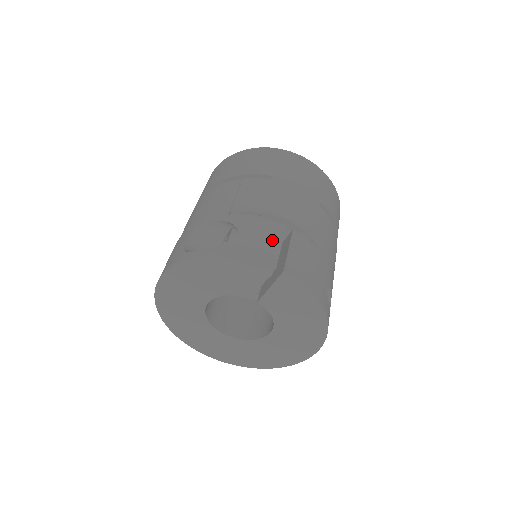
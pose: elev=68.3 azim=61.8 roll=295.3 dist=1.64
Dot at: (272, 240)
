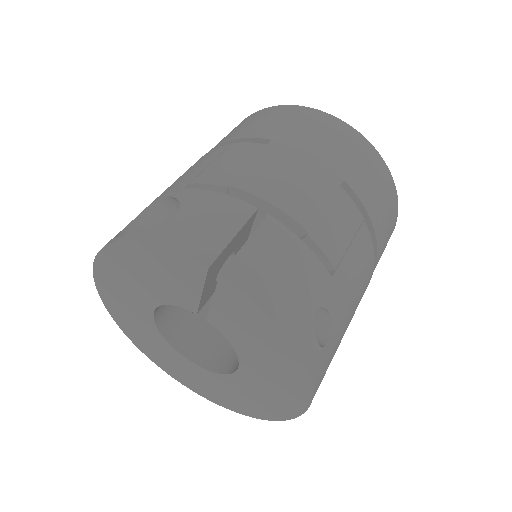
Dot at: (222, 226)
